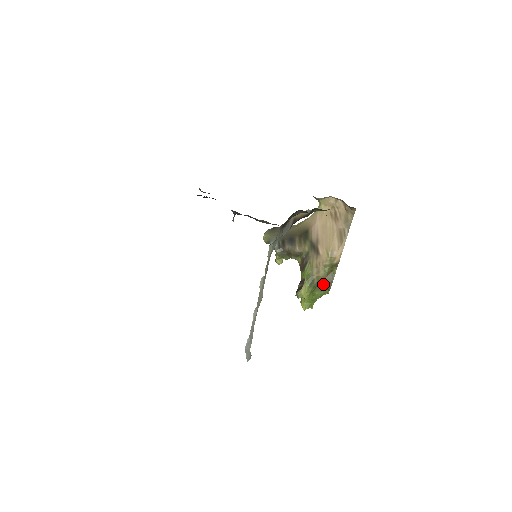
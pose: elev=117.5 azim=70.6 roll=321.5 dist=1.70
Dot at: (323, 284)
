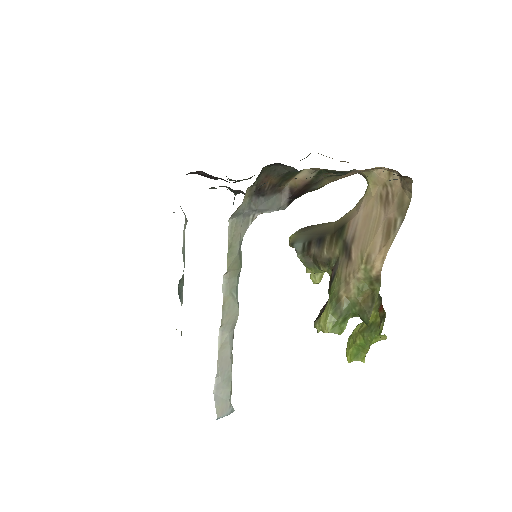
Dot at: (358, 313)
